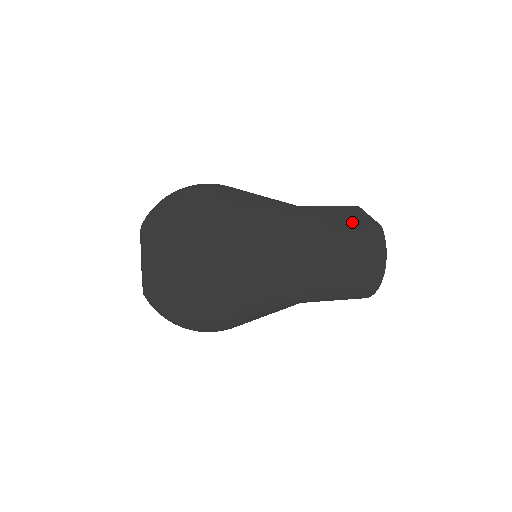
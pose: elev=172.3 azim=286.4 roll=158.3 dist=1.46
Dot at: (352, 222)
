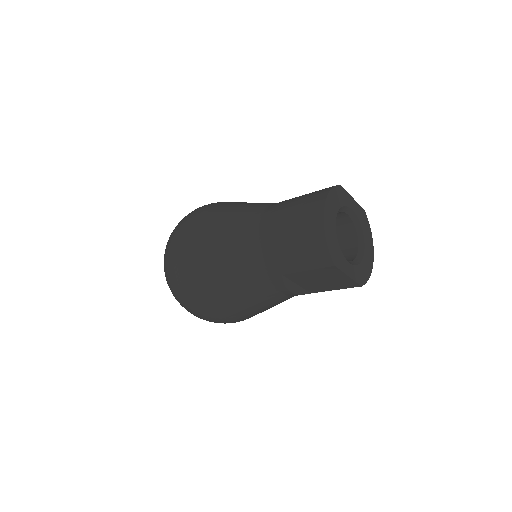
Dot at: occluded
